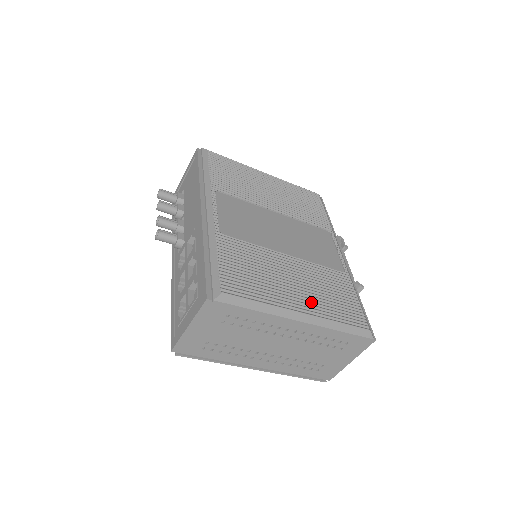
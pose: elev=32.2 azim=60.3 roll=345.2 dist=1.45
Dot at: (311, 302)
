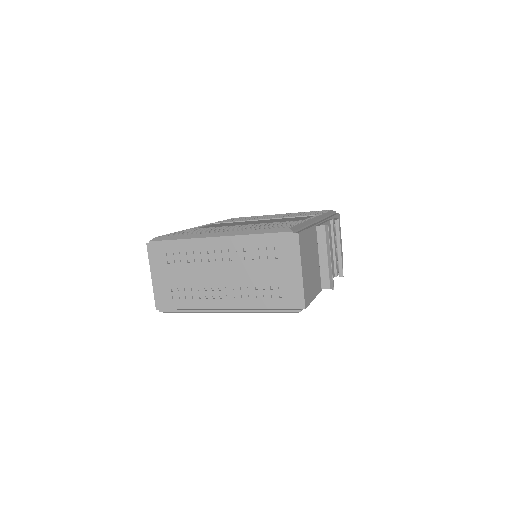
Dot at: (236, 229)
